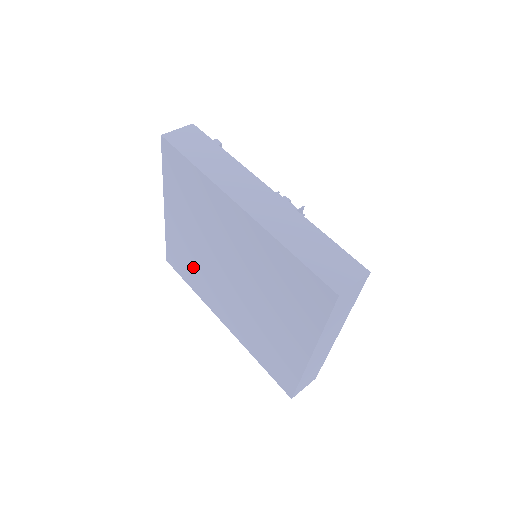
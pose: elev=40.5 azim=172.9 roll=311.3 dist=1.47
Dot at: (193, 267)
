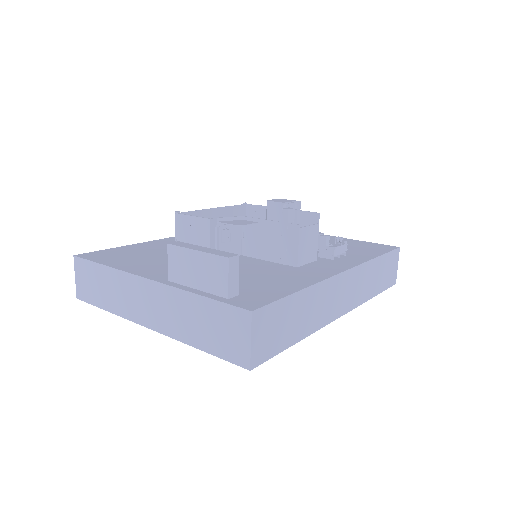
Dot at: occluded
